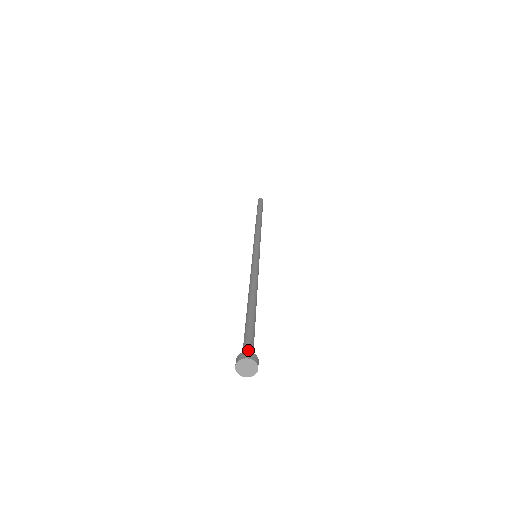
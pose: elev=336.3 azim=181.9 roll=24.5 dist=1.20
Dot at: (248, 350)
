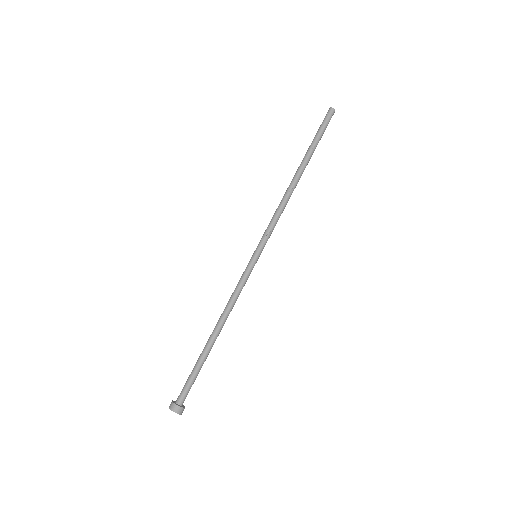
Dot at: (180, 398)
